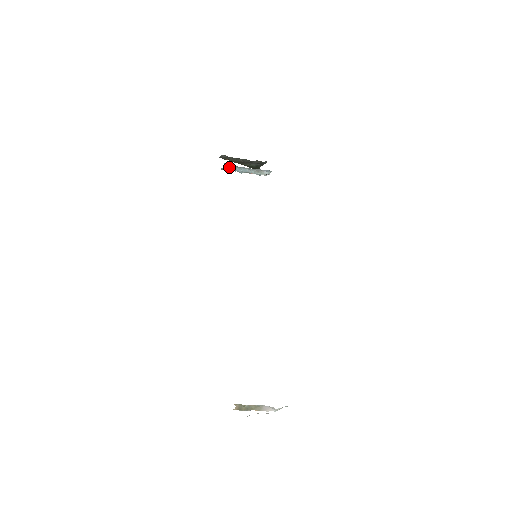
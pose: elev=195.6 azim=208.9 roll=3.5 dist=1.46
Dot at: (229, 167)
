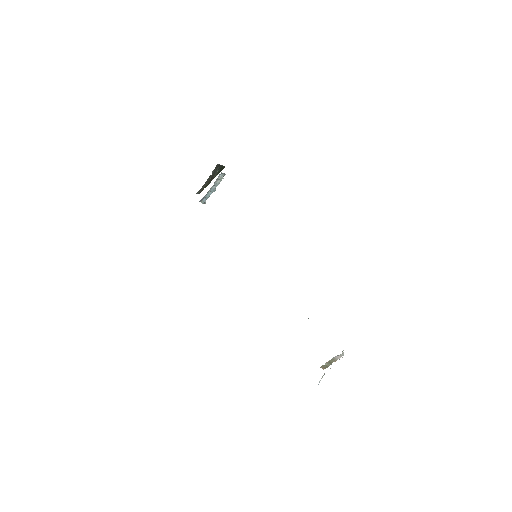
Dot at: (205, 199)
